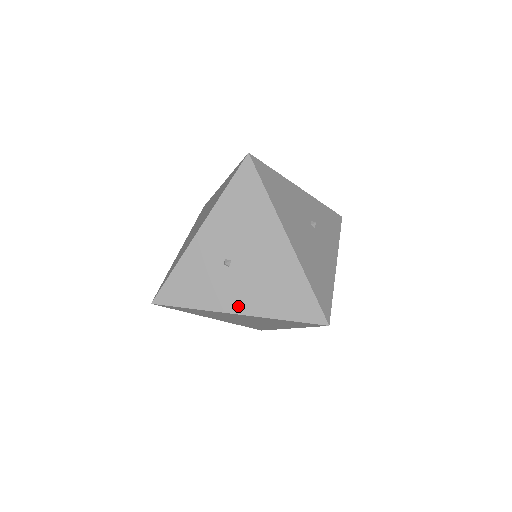
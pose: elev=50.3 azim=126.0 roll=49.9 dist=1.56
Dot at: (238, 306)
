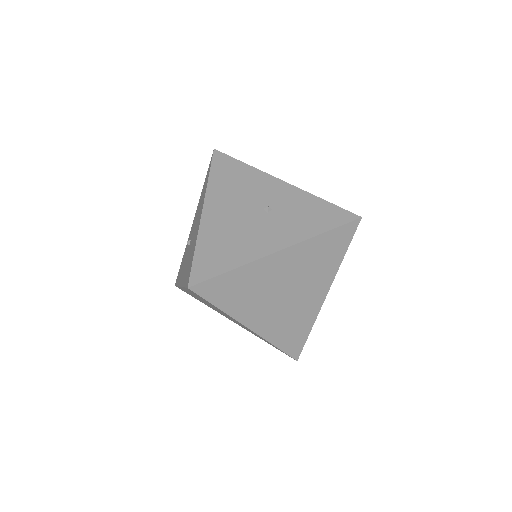
Dot at: occluded
